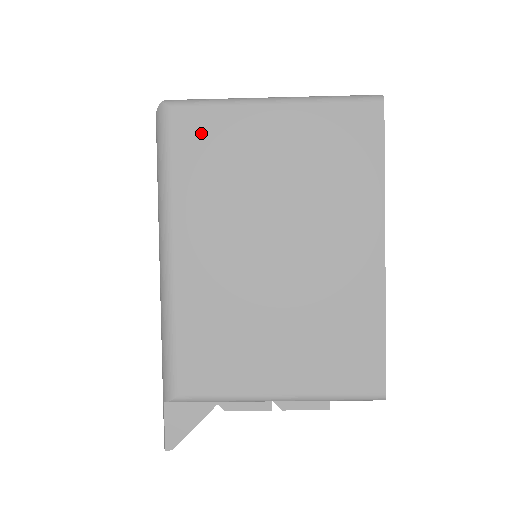
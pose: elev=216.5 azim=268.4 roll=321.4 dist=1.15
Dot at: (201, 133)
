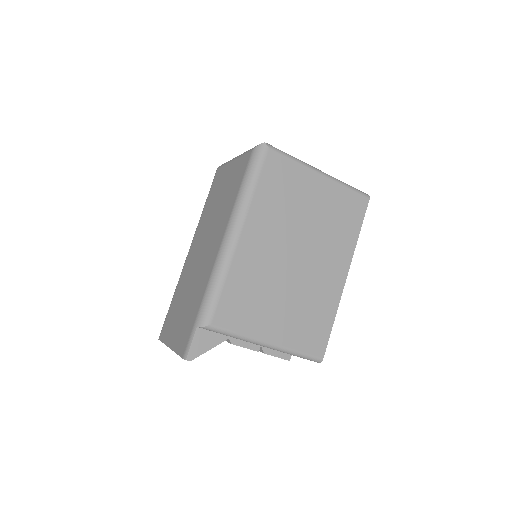
Dot at: (280, 171)
